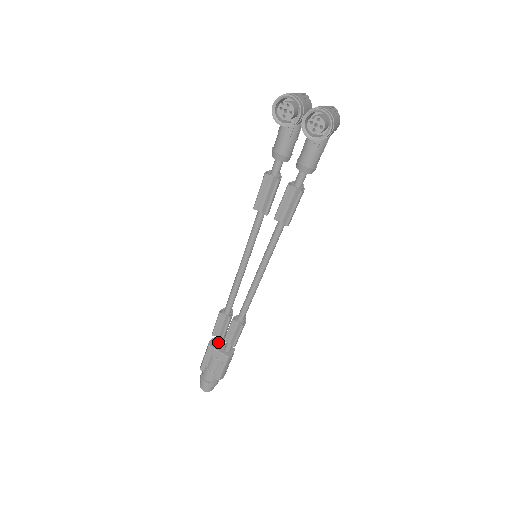
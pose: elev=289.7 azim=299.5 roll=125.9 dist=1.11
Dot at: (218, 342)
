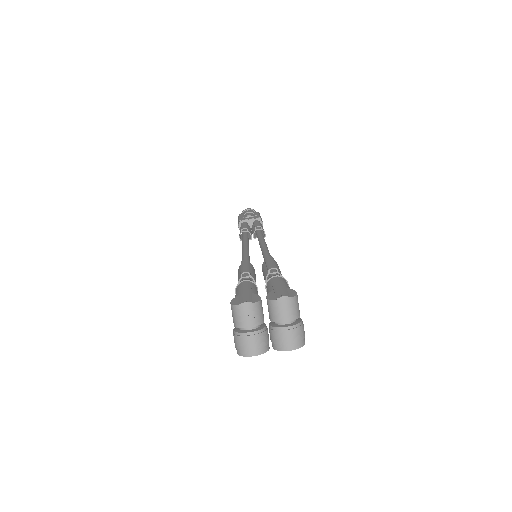
Dot at: occluded
